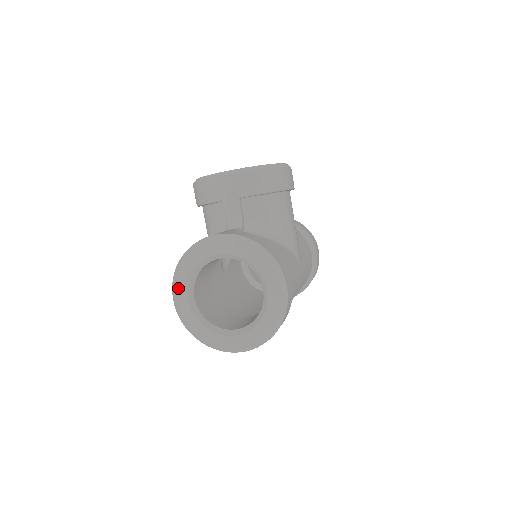
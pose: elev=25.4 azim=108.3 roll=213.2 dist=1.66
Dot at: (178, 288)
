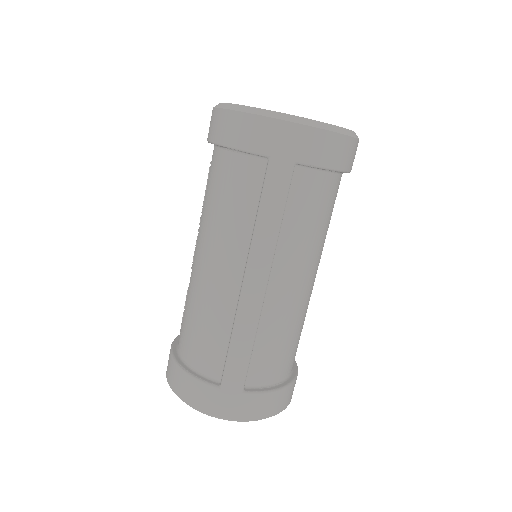
Dot at: occluded
